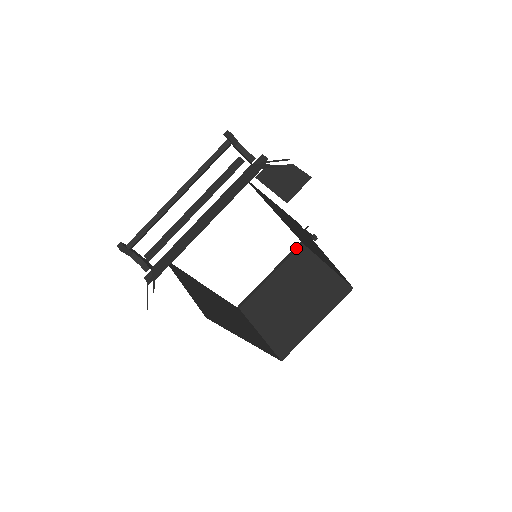
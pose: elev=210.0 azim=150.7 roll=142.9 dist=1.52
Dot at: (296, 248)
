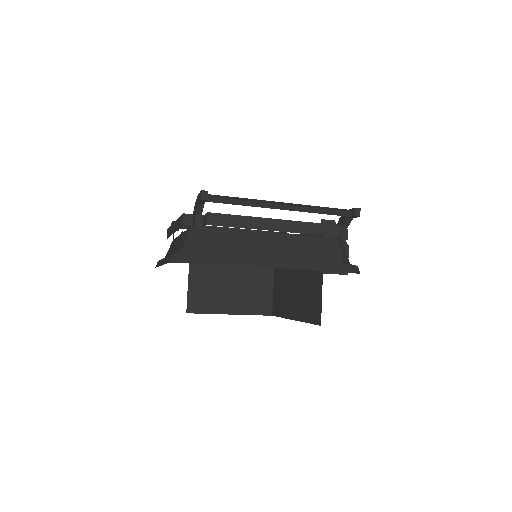
Dot at: occluded
